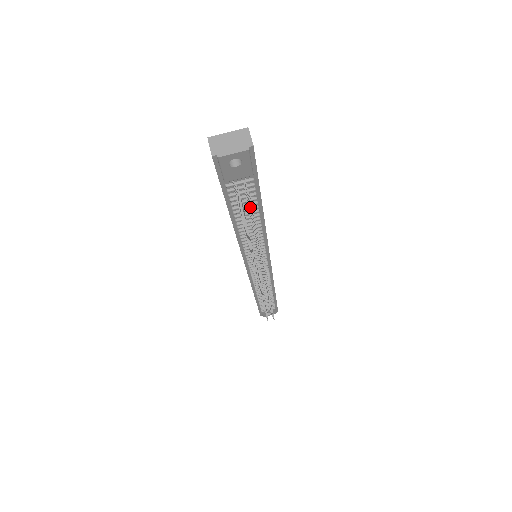
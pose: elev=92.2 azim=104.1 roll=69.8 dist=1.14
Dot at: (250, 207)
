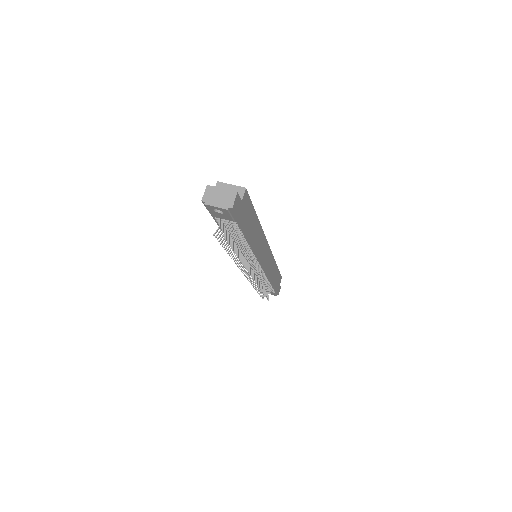
Dot at: (228, 239)
